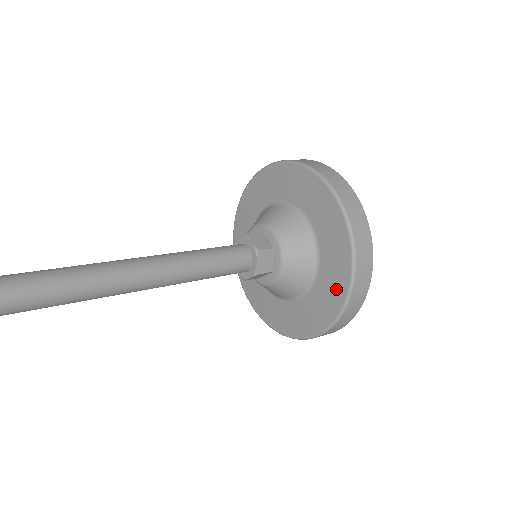
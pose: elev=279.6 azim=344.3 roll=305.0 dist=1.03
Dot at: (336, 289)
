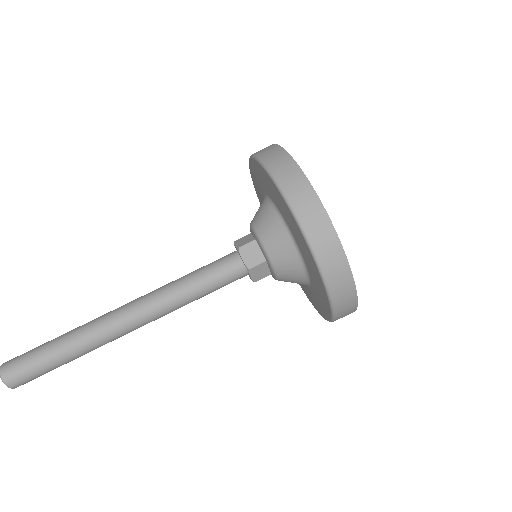
Dot at: (302, 243)
